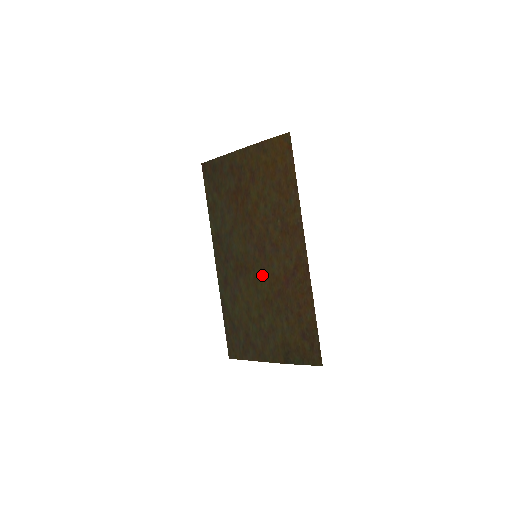
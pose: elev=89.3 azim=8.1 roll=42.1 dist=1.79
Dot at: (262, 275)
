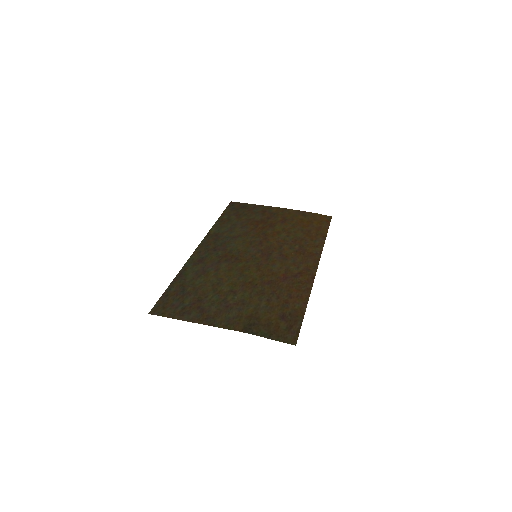
Dot at: (256, 267)
